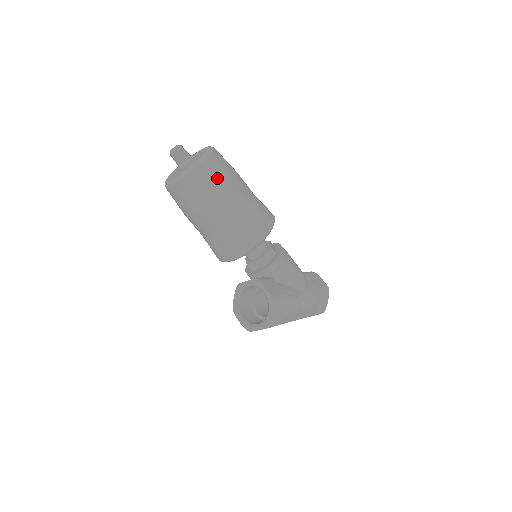
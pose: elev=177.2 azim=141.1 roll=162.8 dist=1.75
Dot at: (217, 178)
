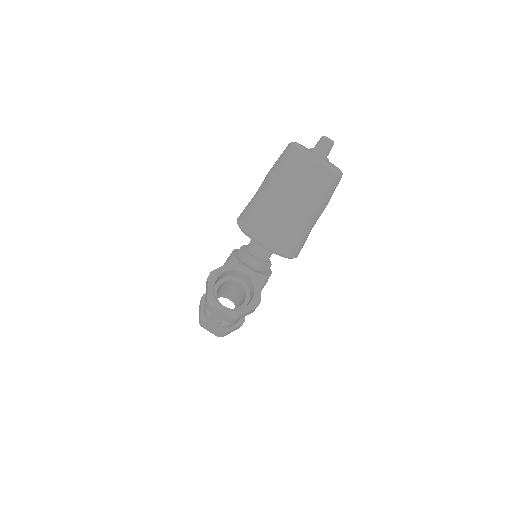
Dot at: (331, 193)
